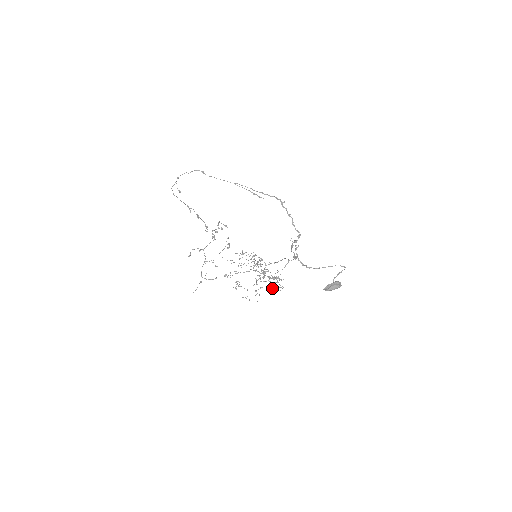
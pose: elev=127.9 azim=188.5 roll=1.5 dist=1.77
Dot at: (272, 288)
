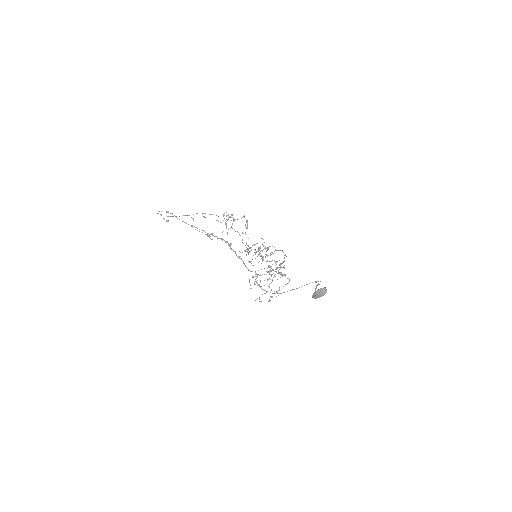
Dot at: (271, 296)
